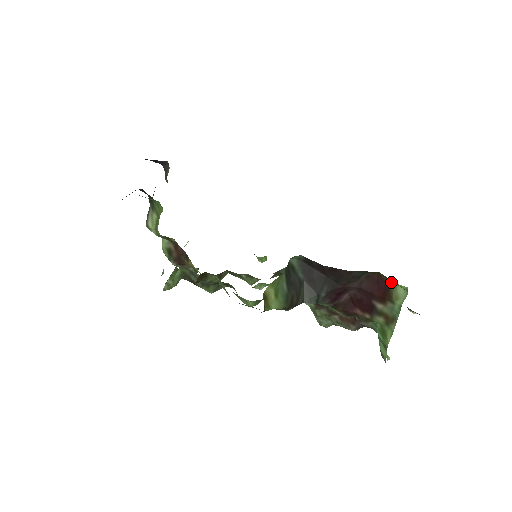
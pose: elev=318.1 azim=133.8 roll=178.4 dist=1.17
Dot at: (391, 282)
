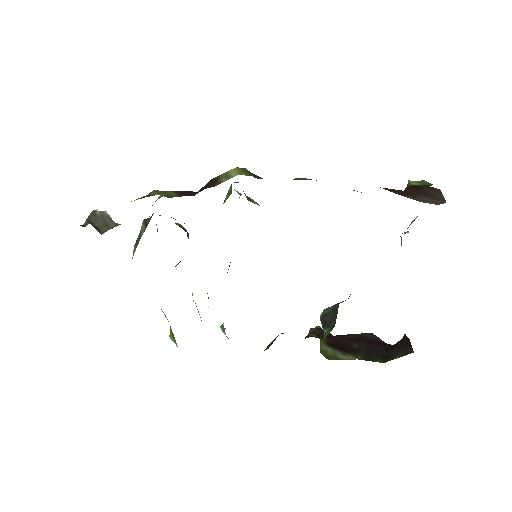
Dot at: occluded
